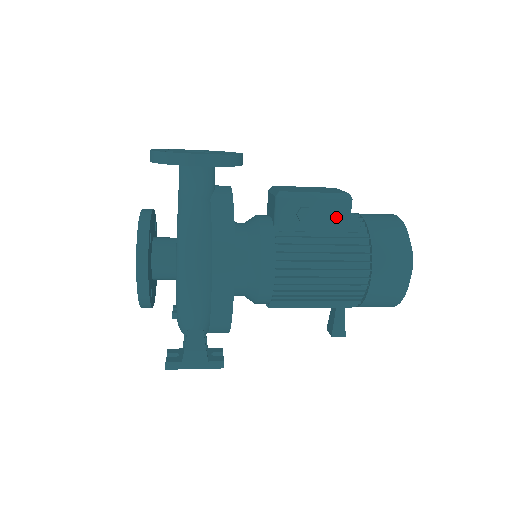
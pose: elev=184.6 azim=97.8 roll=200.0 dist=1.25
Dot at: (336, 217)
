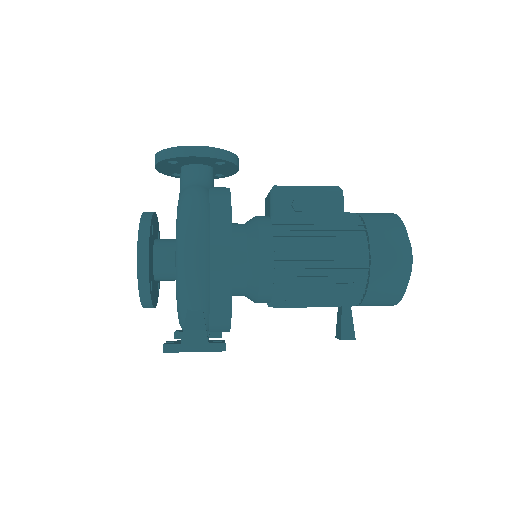
Dot at: (329, 207)
